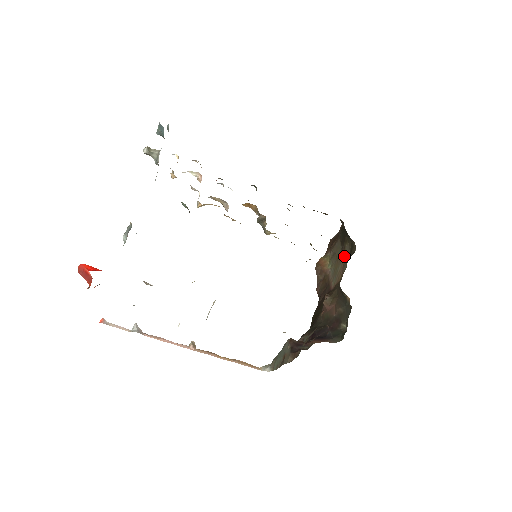
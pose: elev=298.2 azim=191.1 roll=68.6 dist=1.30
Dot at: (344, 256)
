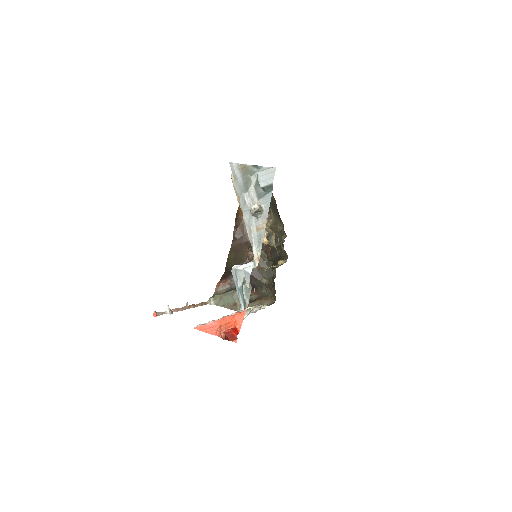
Dot at: occluded
